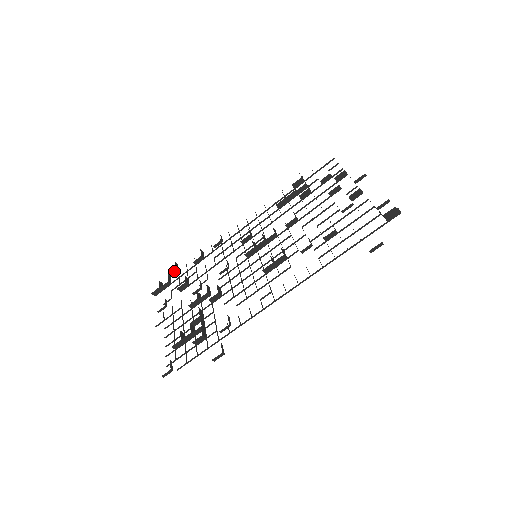
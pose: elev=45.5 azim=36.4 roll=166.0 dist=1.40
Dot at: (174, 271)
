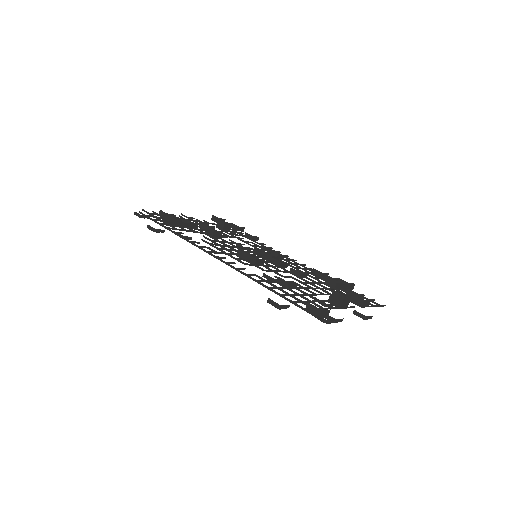
Dot at: (236, 227)
